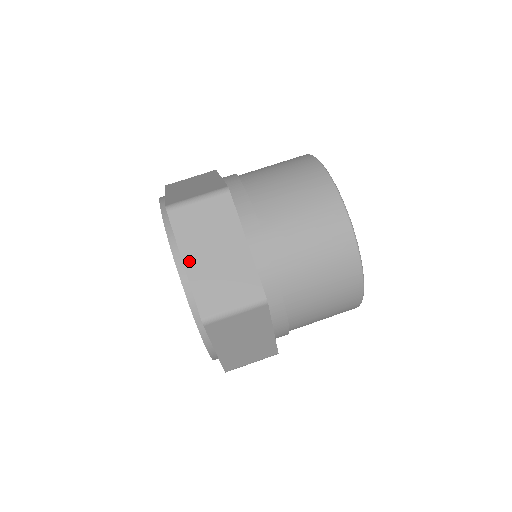
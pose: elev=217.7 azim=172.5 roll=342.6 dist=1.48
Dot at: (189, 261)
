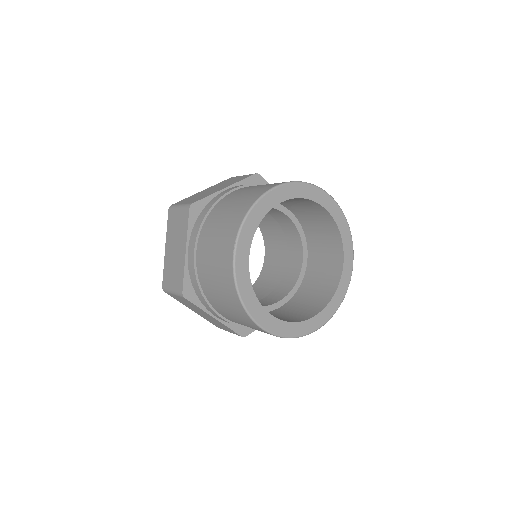
Dot at: (167, 248)
